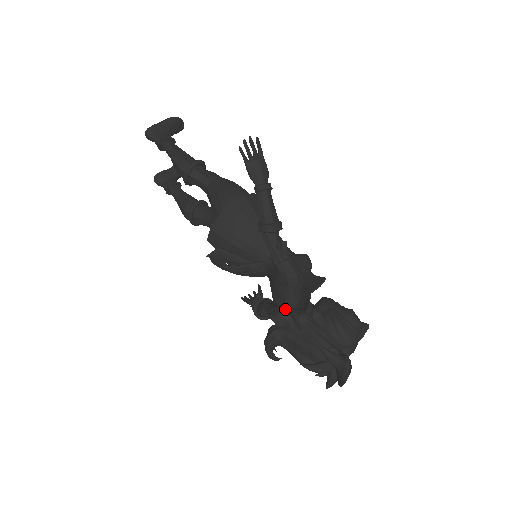
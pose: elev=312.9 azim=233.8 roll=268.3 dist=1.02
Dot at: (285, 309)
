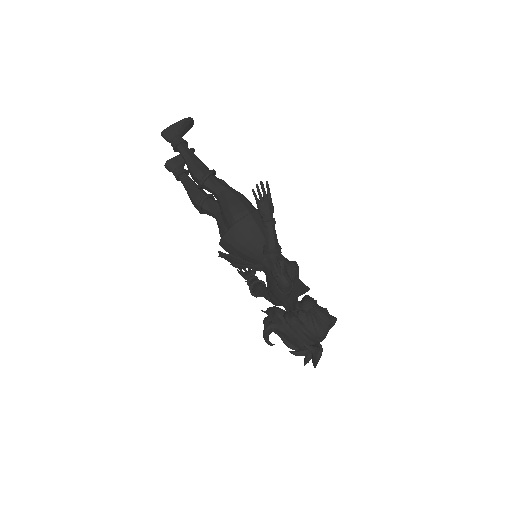
Dot at: (279, 310)
